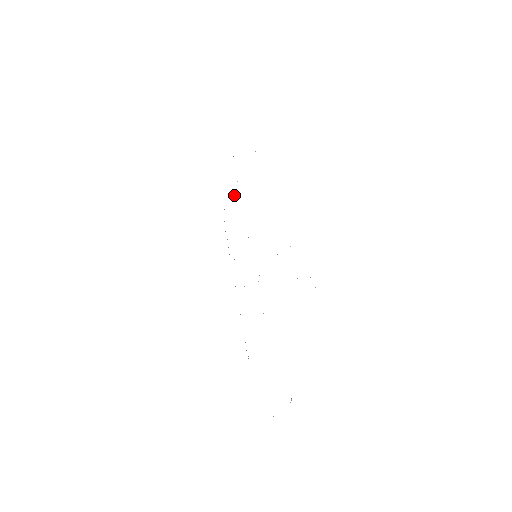
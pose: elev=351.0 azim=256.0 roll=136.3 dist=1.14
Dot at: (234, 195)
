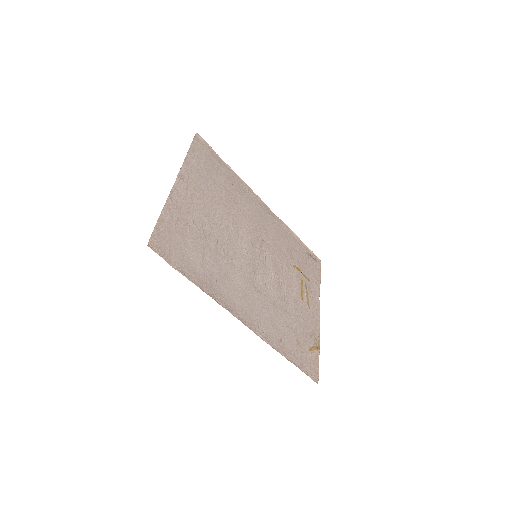
Dot at: (305, 321)
